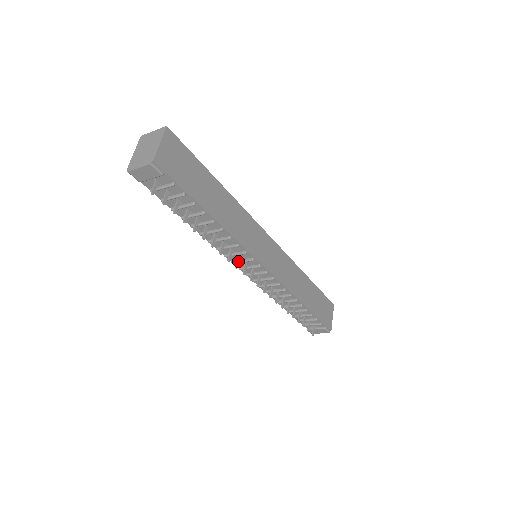
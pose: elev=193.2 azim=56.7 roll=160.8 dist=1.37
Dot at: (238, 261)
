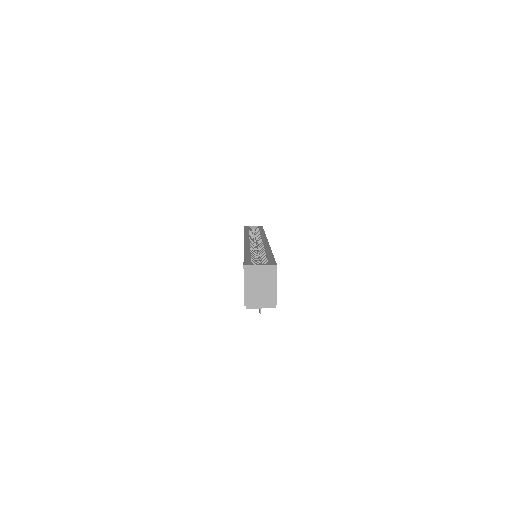
Dot at: occluded
